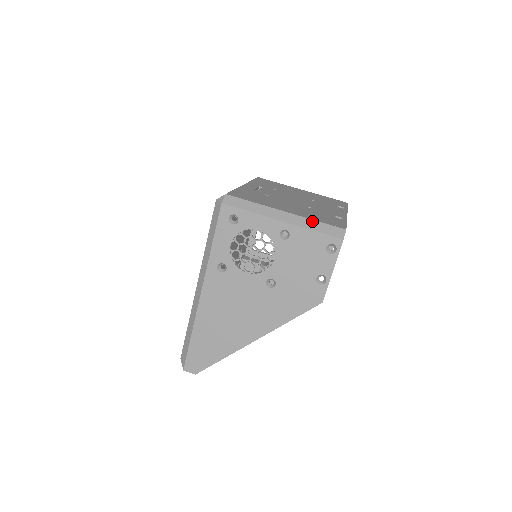
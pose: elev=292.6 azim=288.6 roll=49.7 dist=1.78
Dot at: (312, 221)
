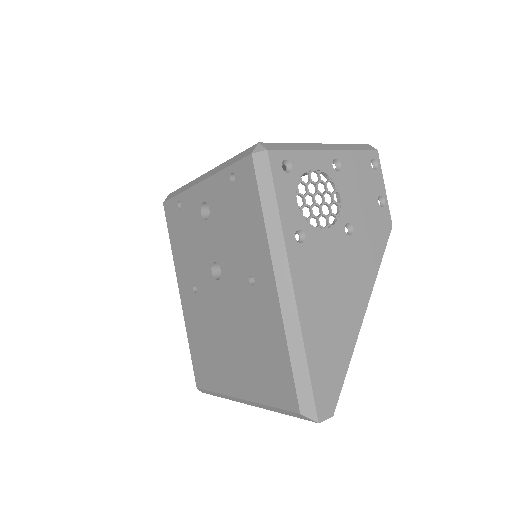
Dot at: (344, 145)
